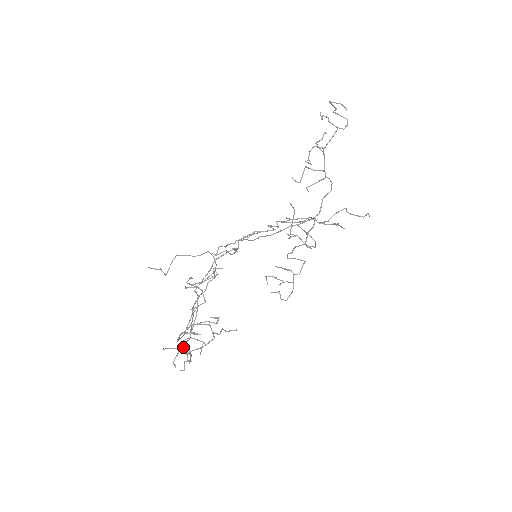
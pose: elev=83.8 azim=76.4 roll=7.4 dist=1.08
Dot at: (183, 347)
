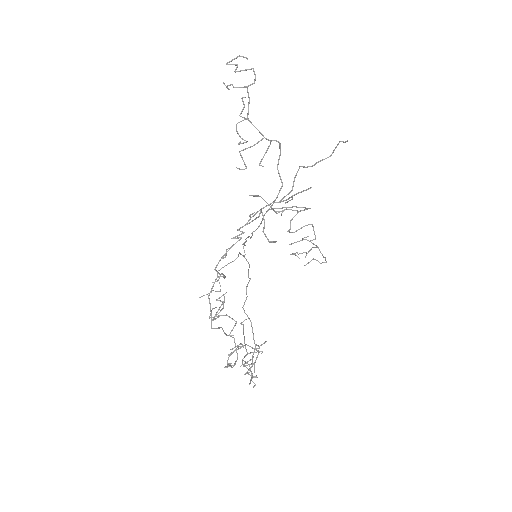
Dot at: (252, 359)
